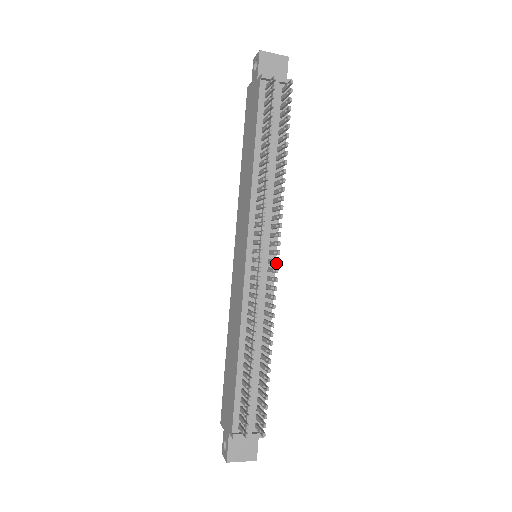
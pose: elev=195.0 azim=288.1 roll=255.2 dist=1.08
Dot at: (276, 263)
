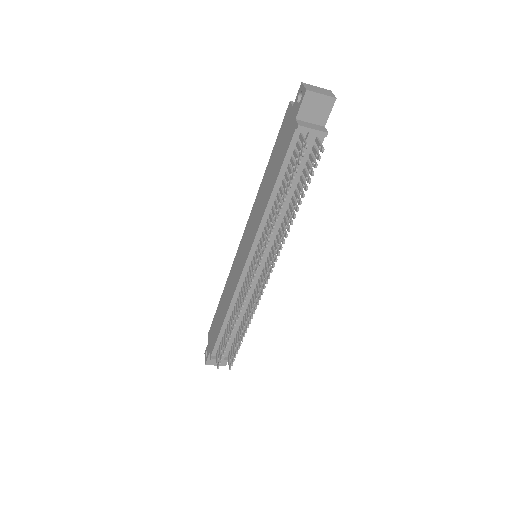
Dot at: (265, 283)
